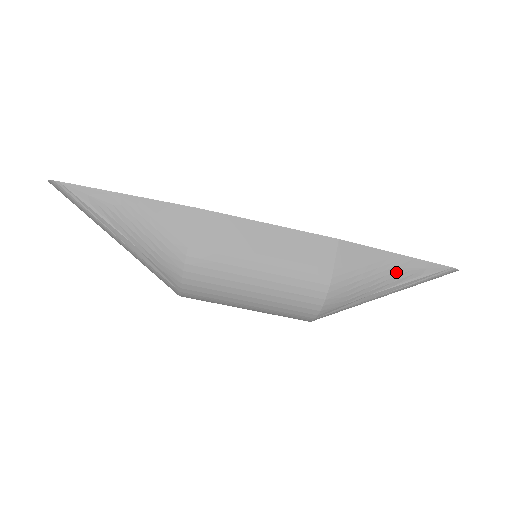
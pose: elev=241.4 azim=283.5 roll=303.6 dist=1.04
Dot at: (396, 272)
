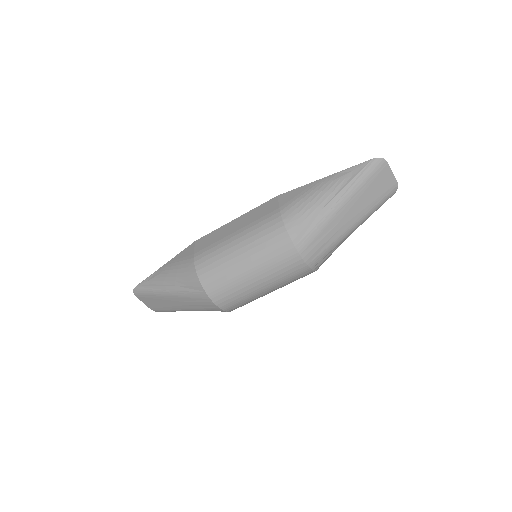
Dot at: (329, 185)
